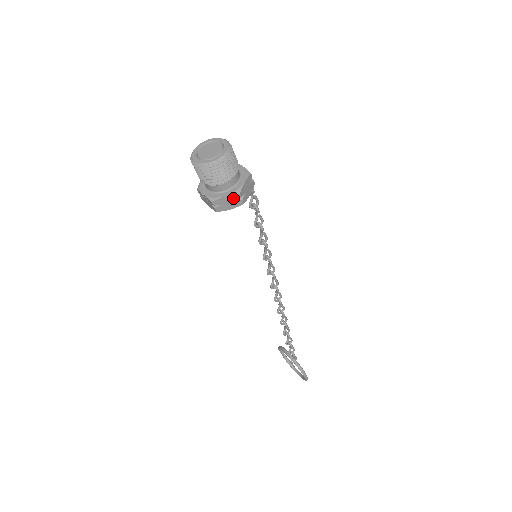
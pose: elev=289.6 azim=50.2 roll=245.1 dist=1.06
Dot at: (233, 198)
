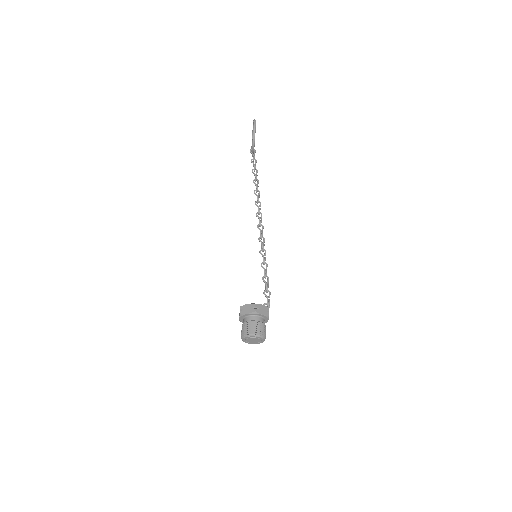
Dot at: occluded
